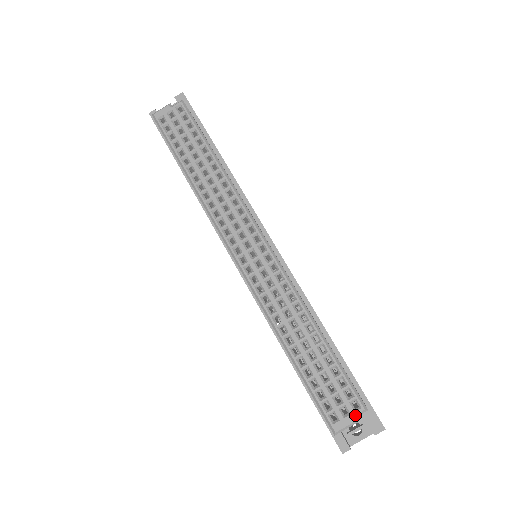
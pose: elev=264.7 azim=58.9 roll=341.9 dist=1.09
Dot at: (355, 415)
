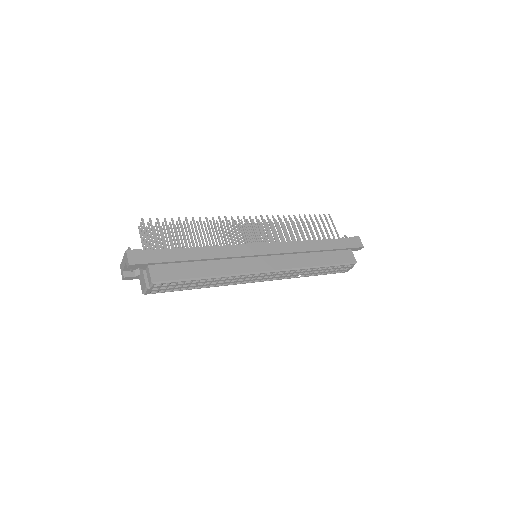
Dot at: (352, 267)
